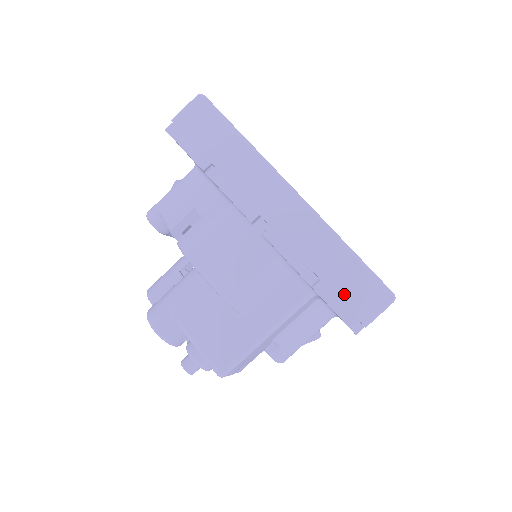
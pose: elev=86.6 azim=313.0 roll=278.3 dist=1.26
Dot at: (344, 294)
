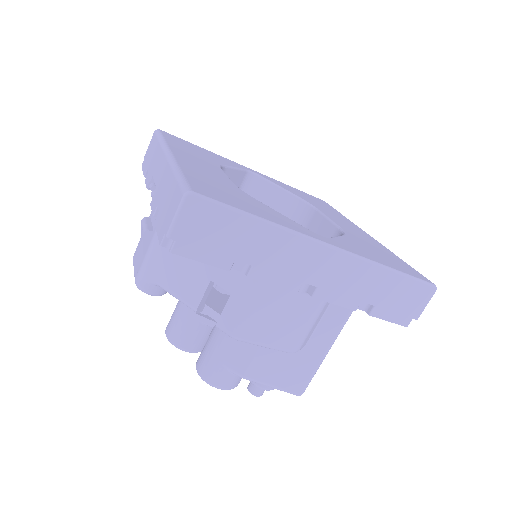
Dot at: (396, 306)
